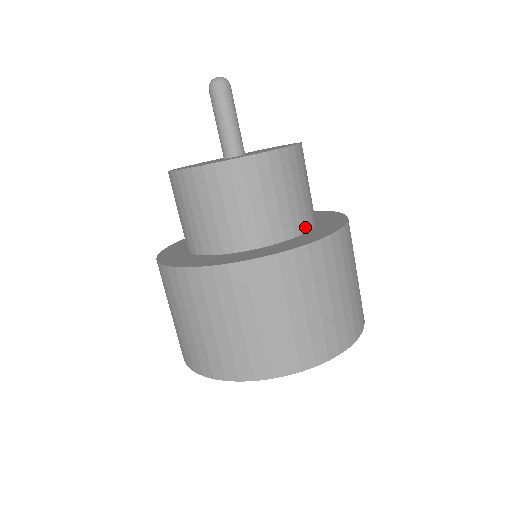
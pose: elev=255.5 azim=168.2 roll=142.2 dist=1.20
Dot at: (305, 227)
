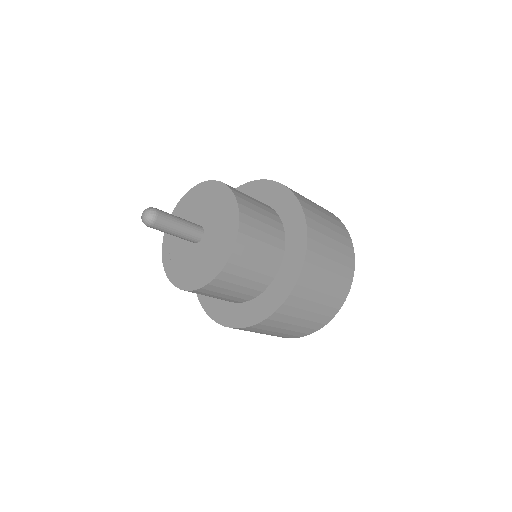
Dot at: (274, 273)
